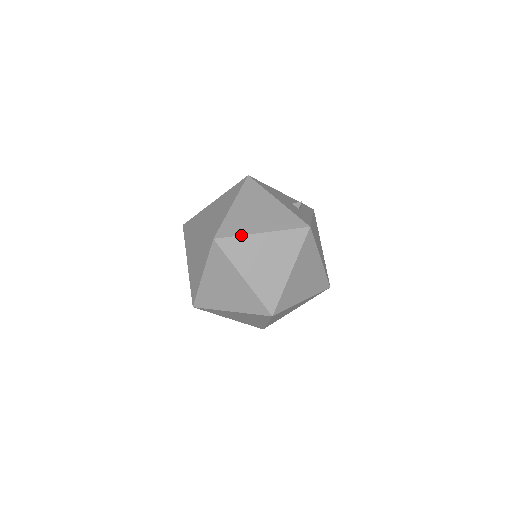
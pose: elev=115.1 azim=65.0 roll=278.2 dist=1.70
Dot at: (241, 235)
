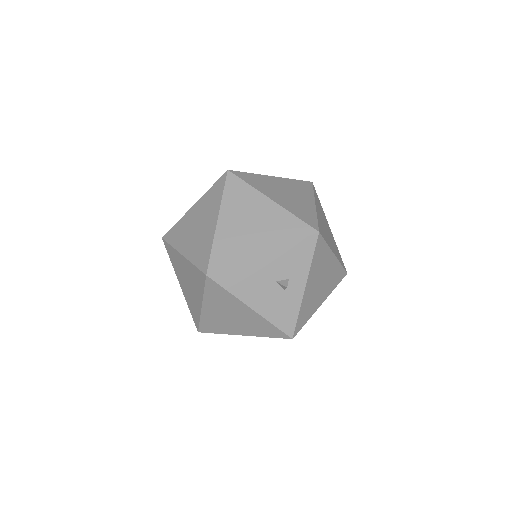
Dot at: occluded
